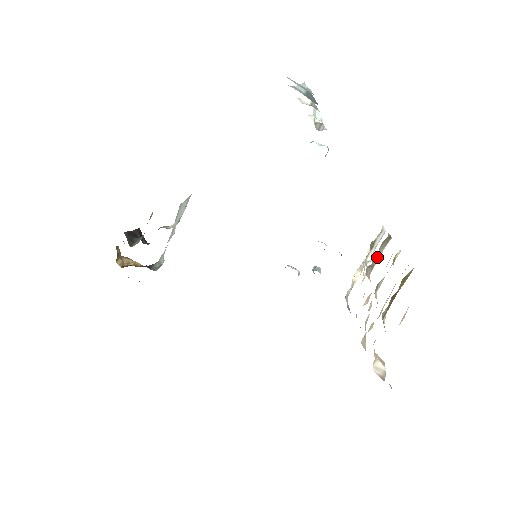
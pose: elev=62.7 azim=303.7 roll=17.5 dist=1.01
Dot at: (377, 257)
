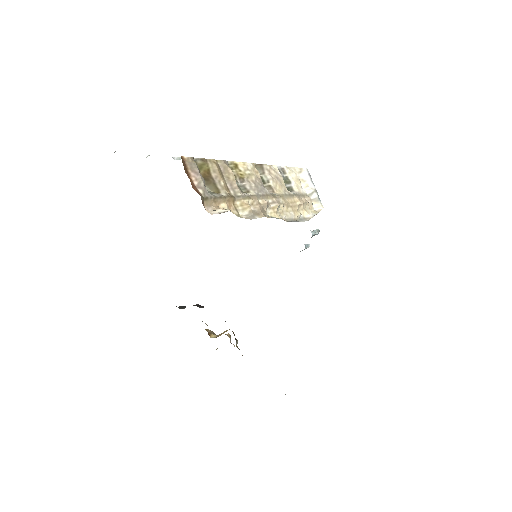
Dot at: (265, 180)
